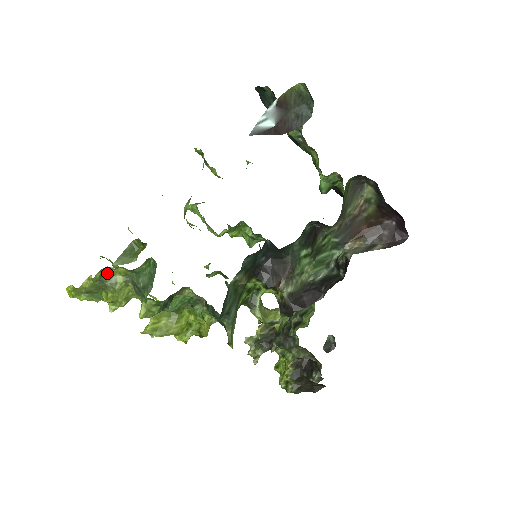
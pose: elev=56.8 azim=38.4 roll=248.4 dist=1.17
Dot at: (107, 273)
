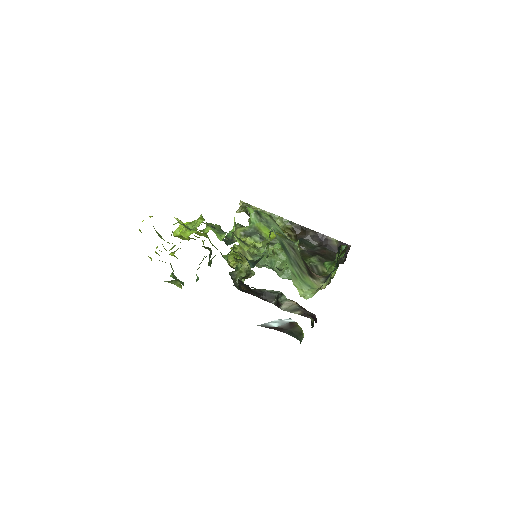
Dot at: occluded
